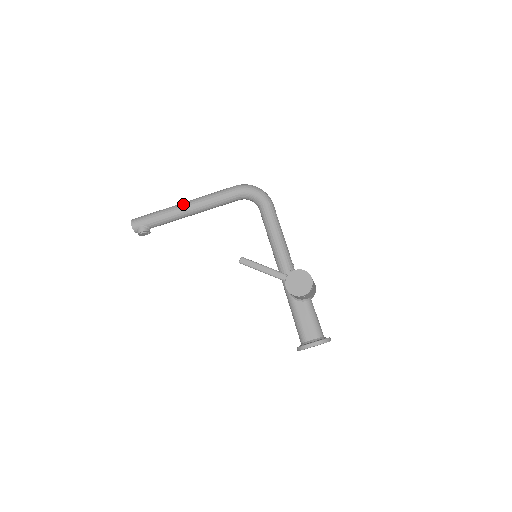
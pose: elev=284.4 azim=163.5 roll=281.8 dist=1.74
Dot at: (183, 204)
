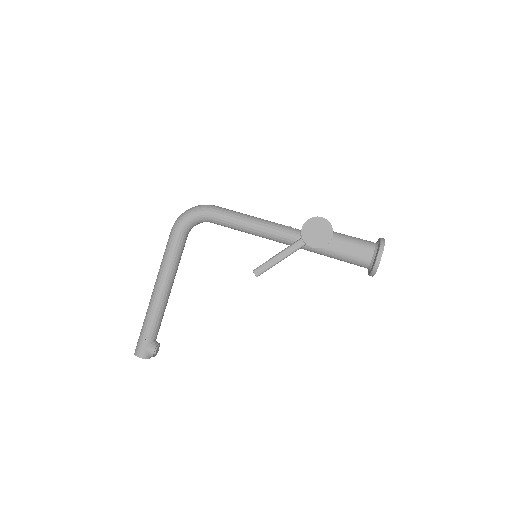
Dot at: (154, 293)
